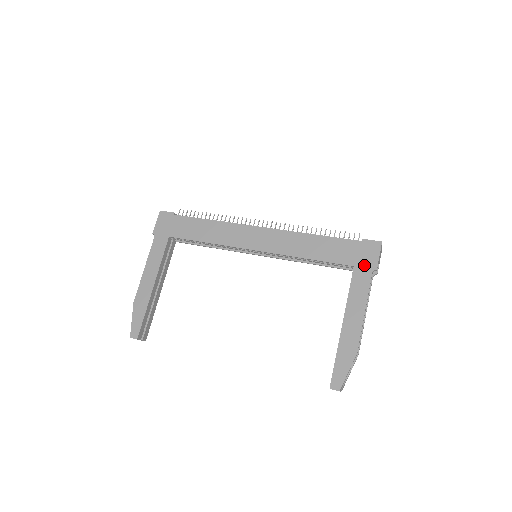
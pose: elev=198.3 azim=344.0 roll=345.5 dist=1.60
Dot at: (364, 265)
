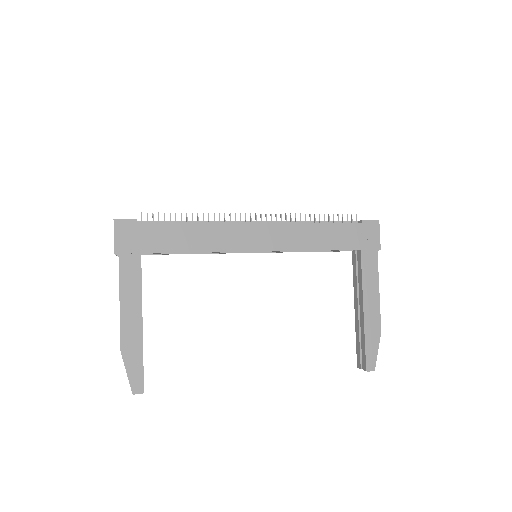
Dot at: (369, 247)
